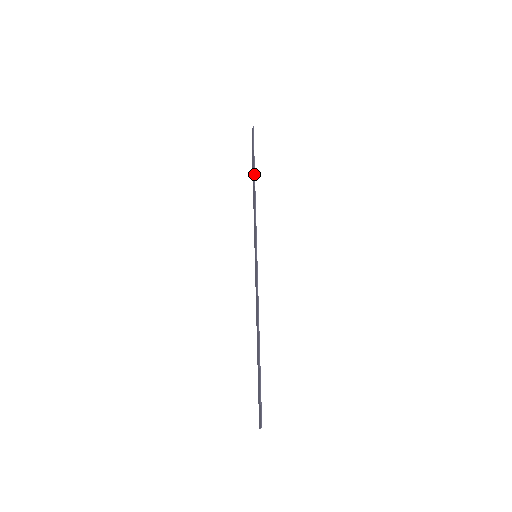
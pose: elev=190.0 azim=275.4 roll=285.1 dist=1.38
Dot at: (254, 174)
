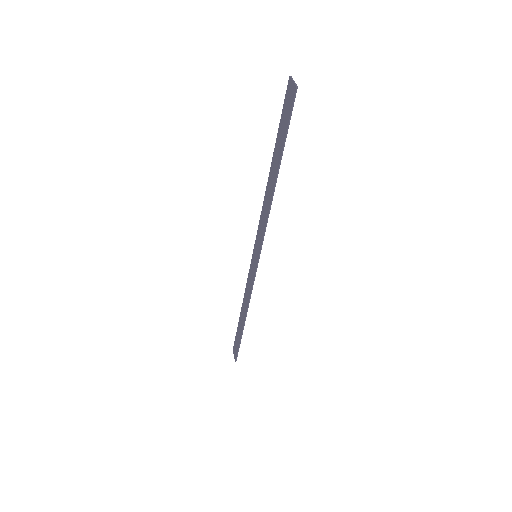
Dot at: (277, 175)
